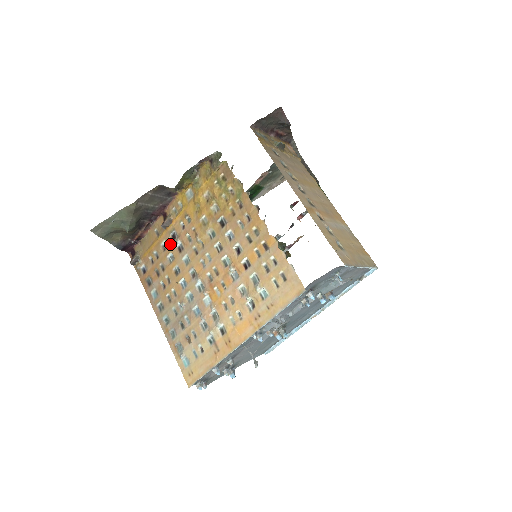
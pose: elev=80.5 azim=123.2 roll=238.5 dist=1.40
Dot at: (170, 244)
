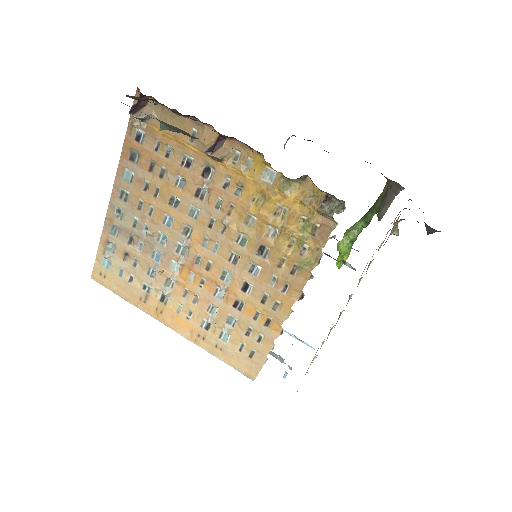
Dot at: (194, 172)
